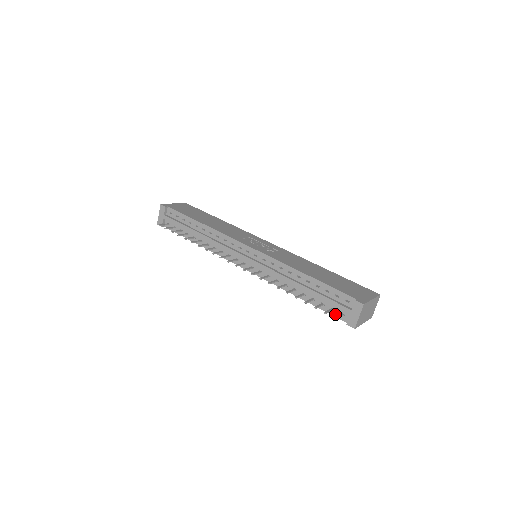
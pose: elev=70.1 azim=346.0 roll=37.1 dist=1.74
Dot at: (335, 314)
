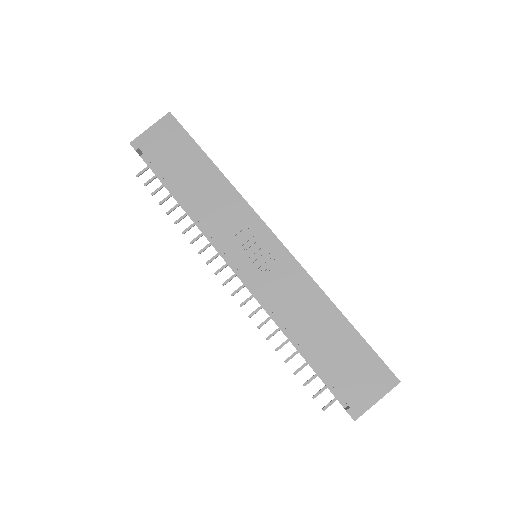
Dot at: occluded
